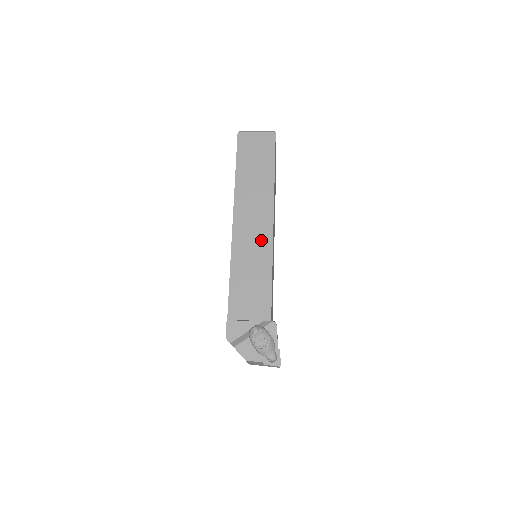
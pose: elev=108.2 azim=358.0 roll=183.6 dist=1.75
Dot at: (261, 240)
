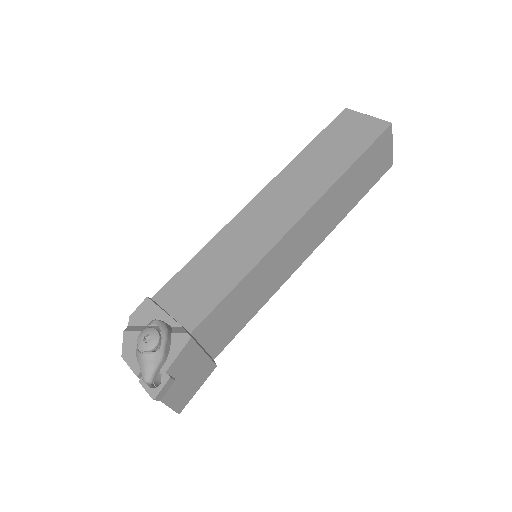
Dot at: (266, 233)
